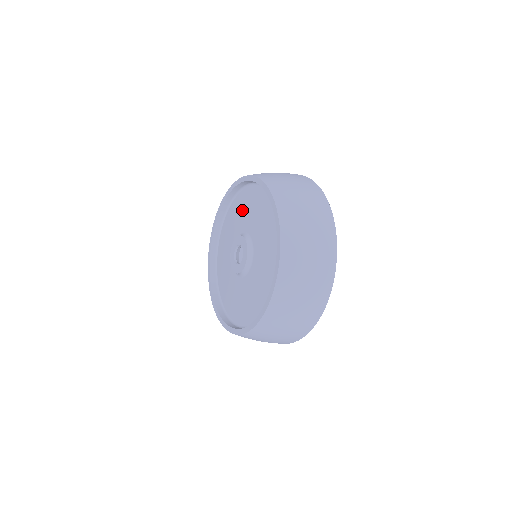
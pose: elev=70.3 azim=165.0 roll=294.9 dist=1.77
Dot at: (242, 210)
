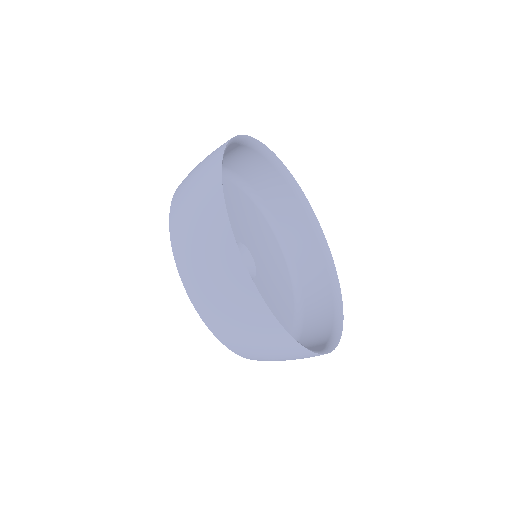
Dot at: occluded
